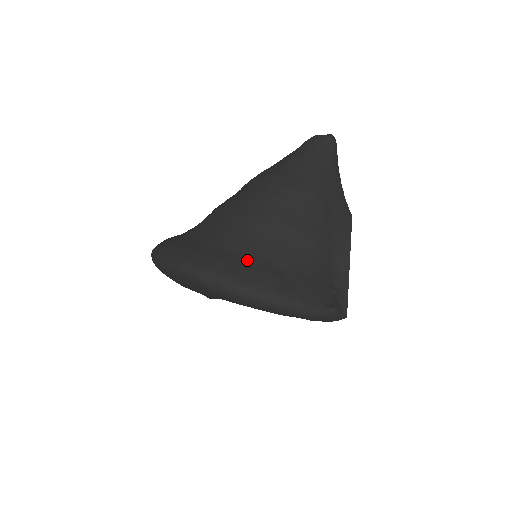
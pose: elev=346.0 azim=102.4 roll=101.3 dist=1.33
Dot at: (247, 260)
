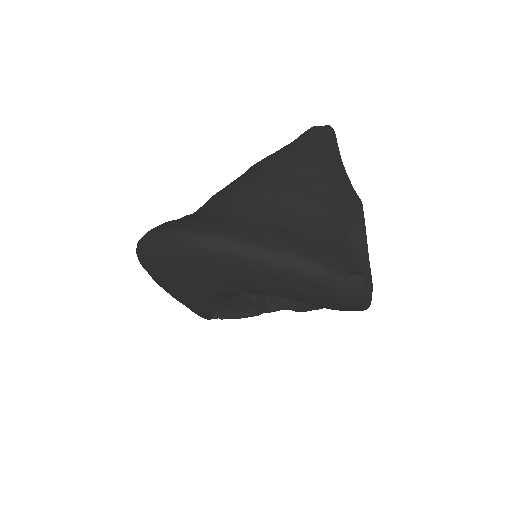
Dot at: (254, 223)
